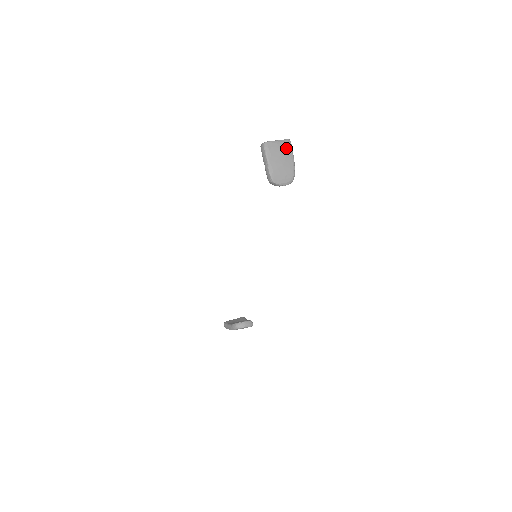
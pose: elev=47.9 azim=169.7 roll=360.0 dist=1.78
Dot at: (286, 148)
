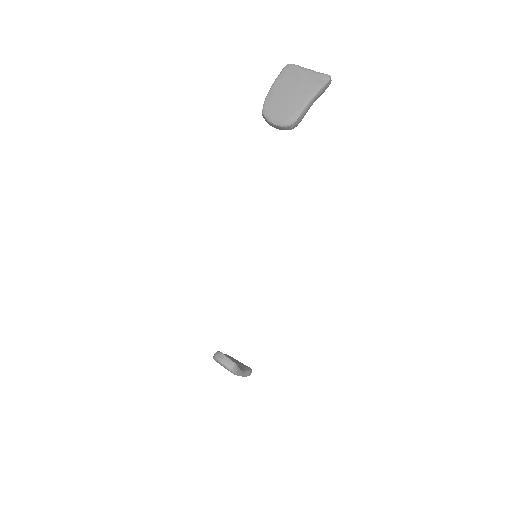
Dot at: (312, 80)
